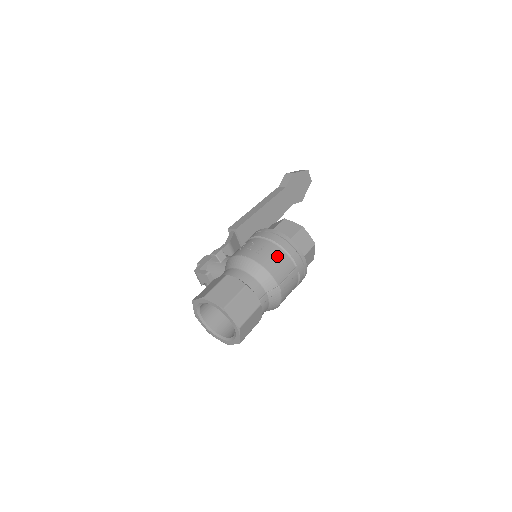
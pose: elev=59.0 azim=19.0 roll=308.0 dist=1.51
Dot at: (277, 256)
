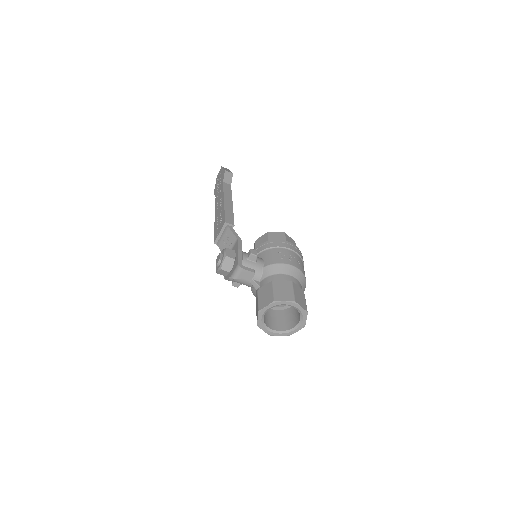
Dot at: occluded
